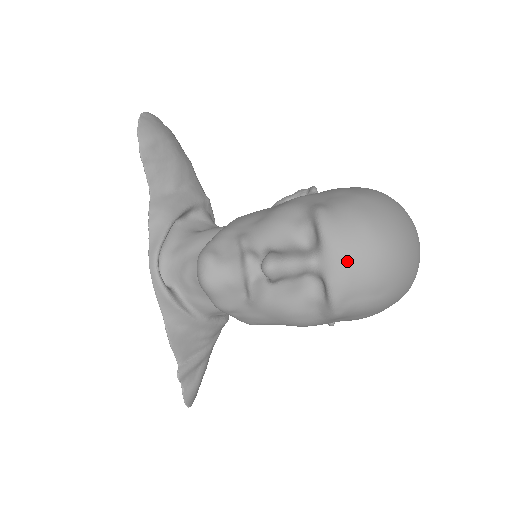
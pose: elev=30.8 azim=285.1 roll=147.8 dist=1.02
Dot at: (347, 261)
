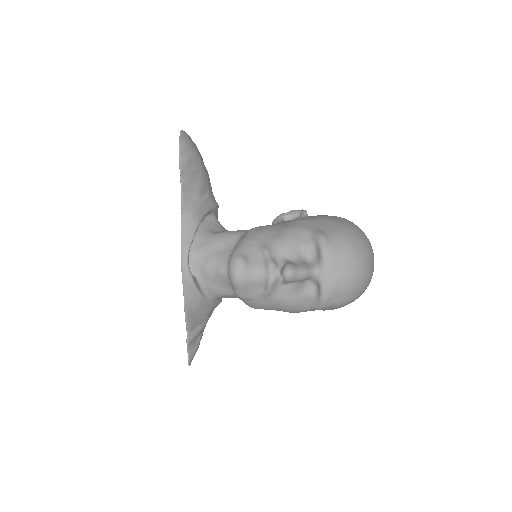
Dot at: (338, 274)
